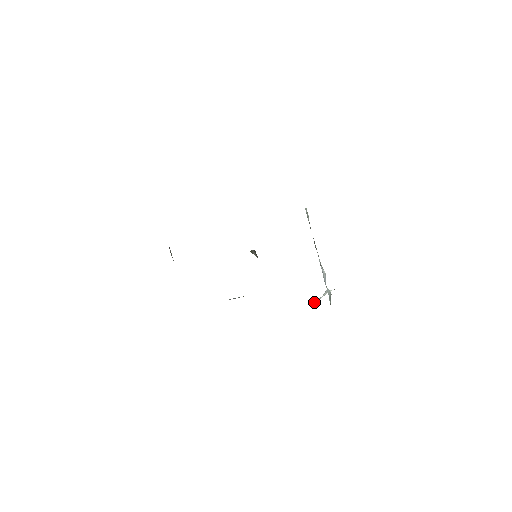
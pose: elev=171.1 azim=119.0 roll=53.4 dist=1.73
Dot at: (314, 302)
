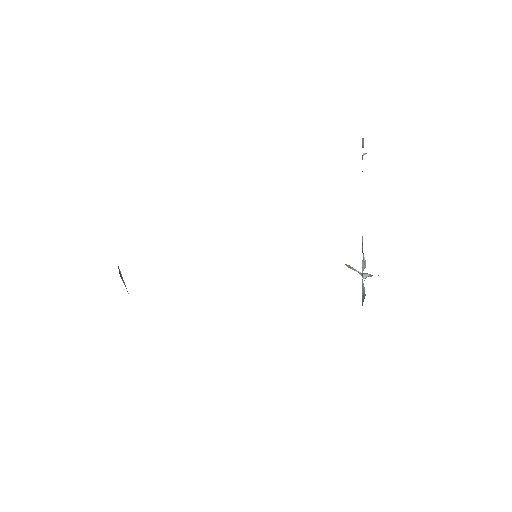
Dot at: (349, 267)
